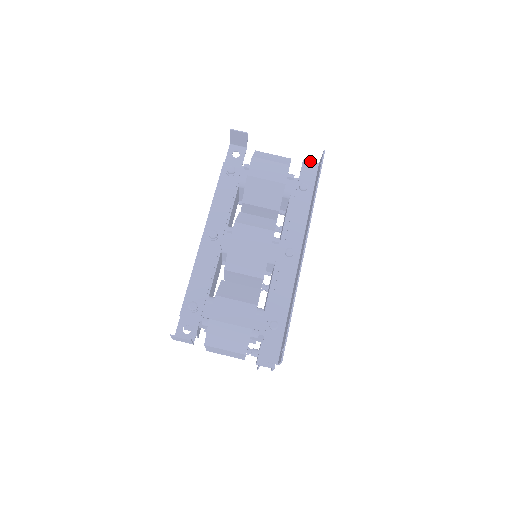
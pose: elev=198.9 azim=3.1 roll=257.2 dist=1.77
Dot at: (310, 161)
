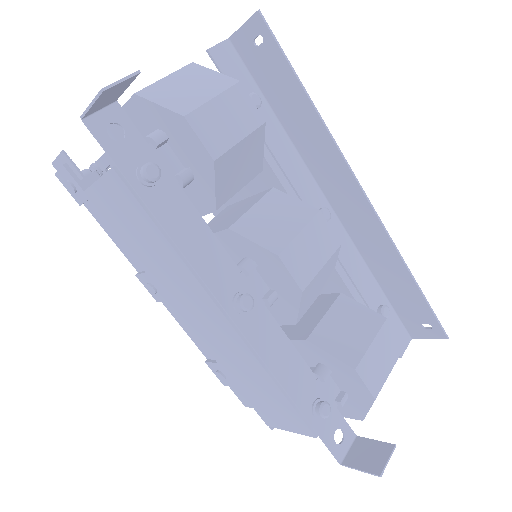
Dot at: (217, 44)
